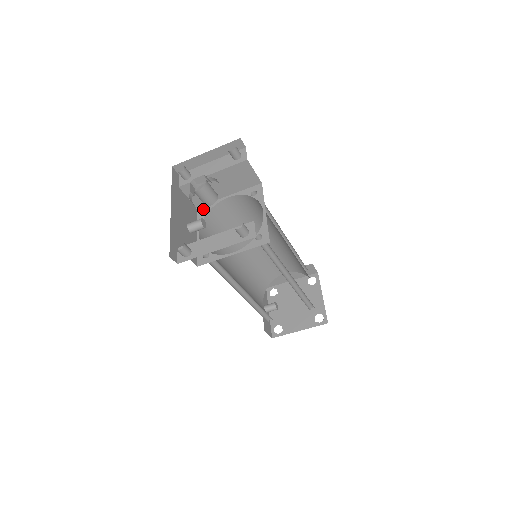
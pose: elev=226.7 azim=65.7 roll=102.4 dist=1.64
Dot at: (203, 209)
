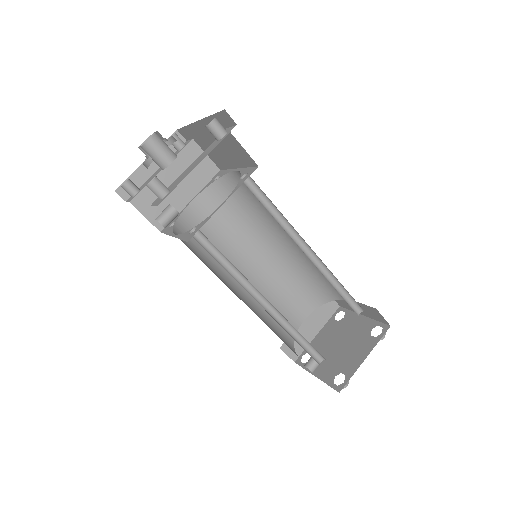
Dot at: (169, 226)
